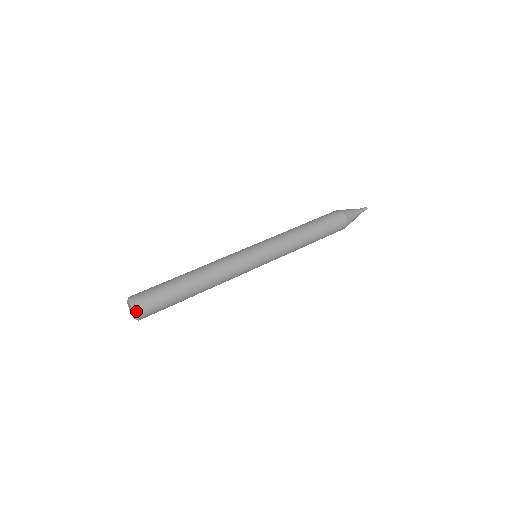
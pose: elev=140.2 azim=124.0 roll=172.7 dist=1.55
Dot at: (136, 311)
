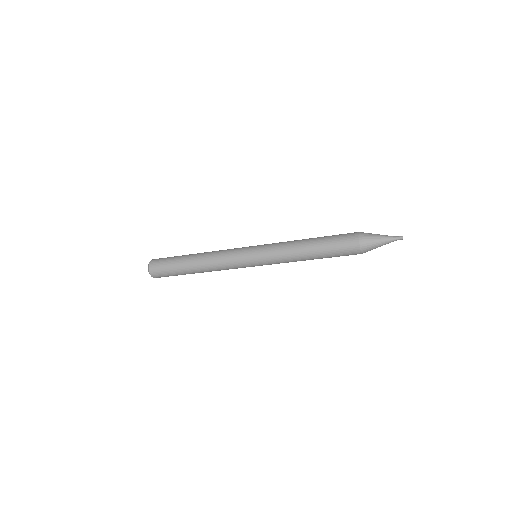
Dot at: occluded
